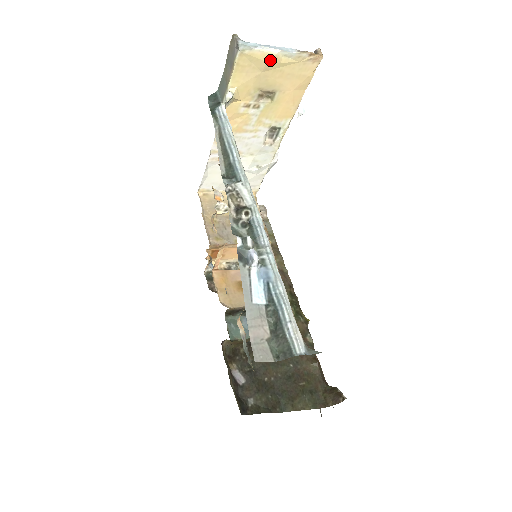
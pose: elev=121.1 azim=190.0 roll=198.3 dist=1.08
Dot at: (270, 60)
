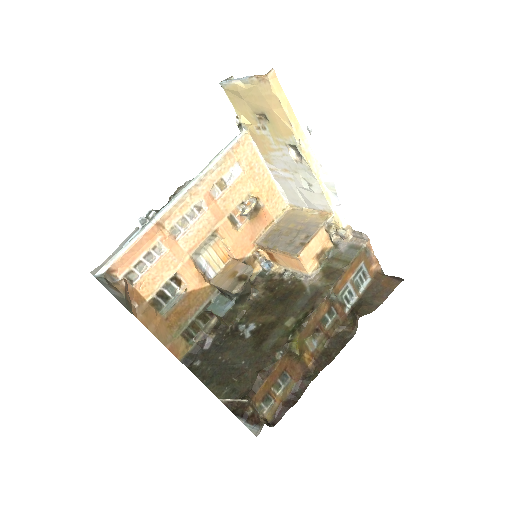
Dot at: (239, 89)
